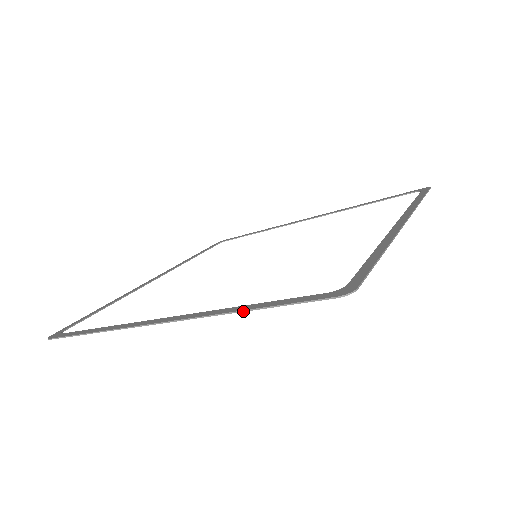
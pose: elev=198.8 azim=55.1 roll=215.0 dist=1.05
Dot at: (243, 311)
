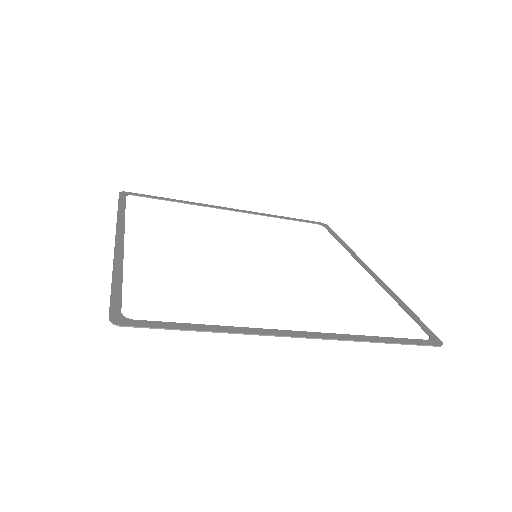
Dot at: occluded
